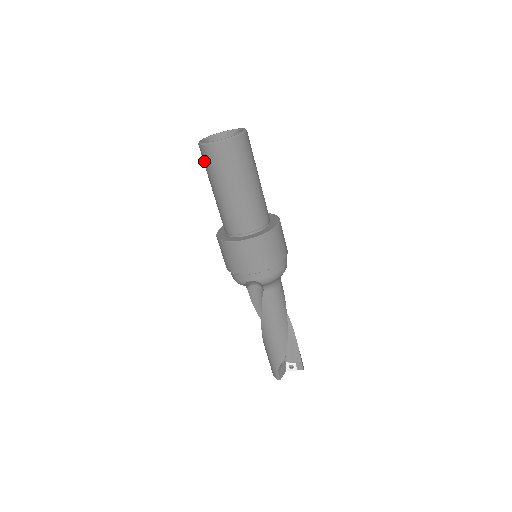
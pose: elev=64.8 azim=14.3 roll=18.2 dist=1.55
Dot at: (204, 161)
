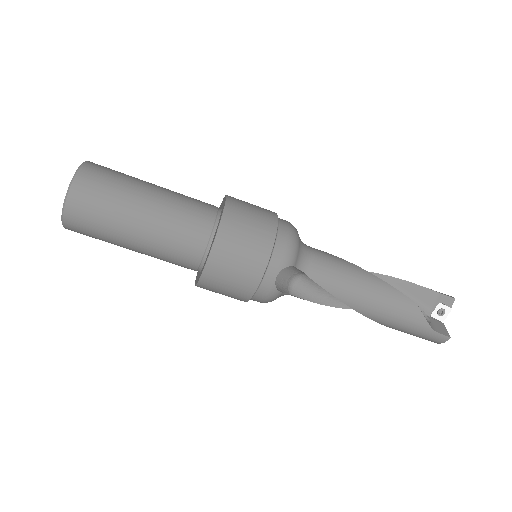
Dot at: (87, 234)
